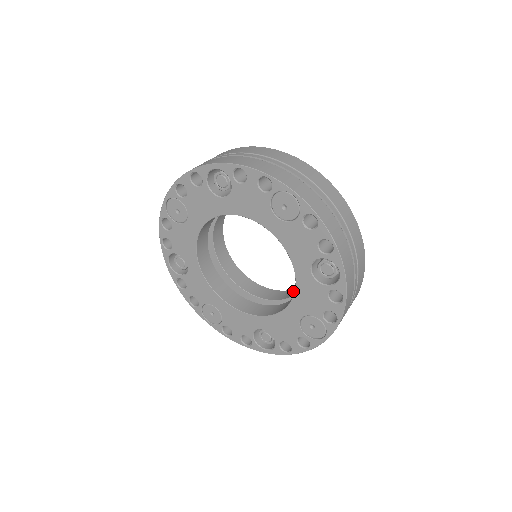
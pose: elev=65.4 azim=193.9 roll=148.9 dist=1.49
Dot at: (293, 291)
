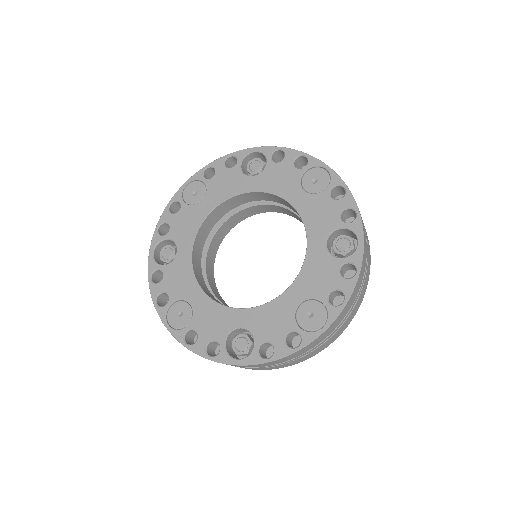
Dot at: occluded
